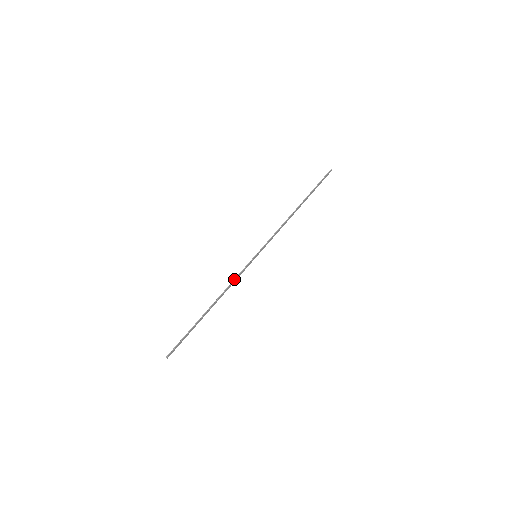
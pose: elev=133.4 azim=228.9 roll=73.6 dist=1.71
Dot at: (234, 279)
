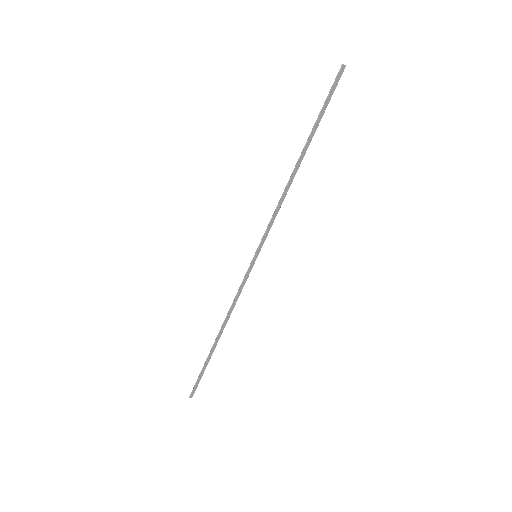
Dot at: occluded
